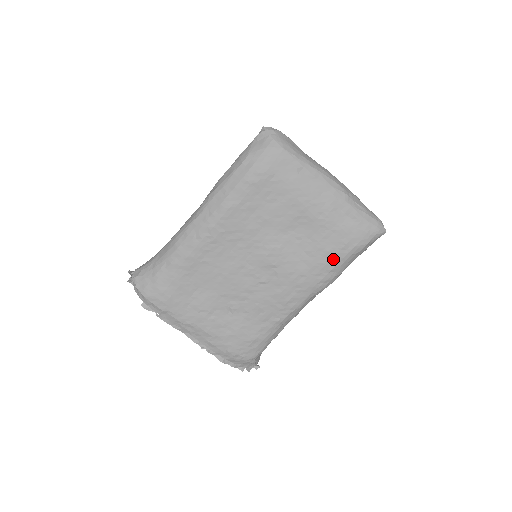
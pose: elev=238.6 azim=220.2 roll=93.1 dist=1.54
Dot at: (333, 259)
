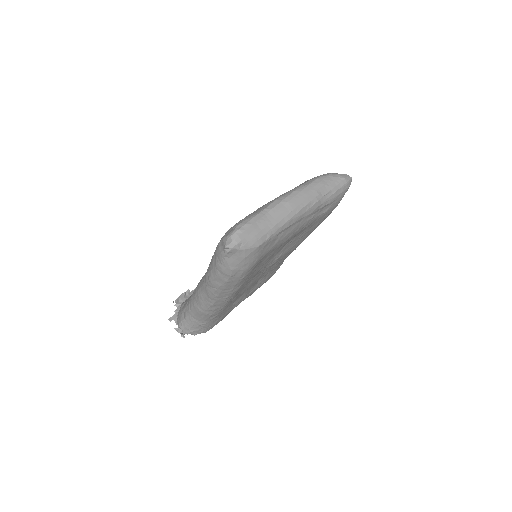
Dot at: occluded
